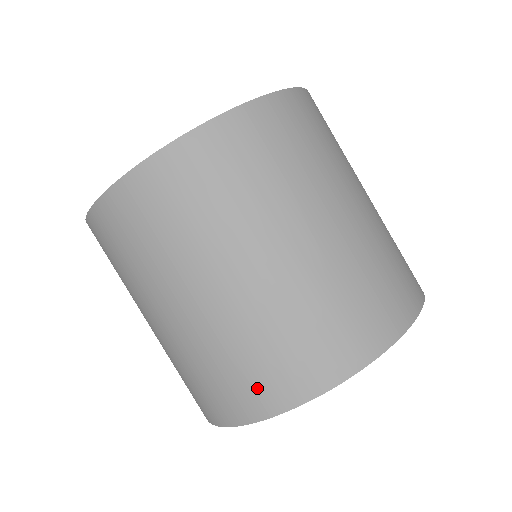
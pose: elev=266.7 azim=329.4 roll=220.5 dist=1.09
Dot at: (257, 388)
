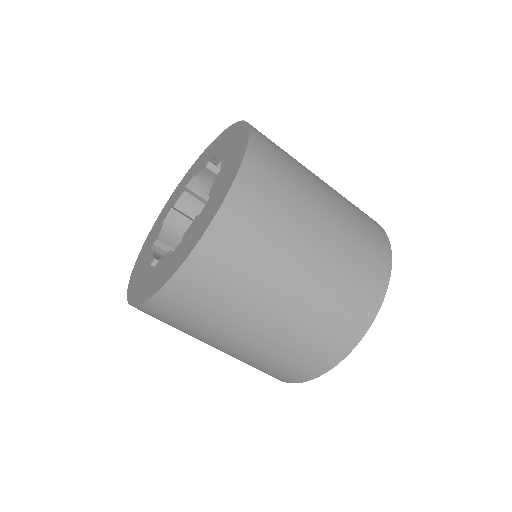
Dot at: (291, 373)
